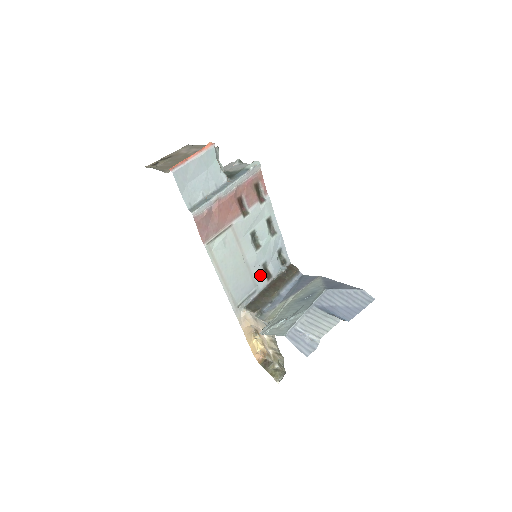
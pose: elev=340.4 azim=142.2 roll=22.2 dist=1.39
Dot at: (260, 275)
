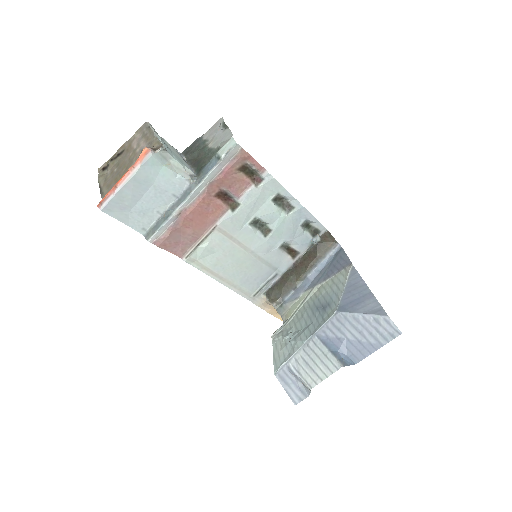
Dot at: (279, 257)
